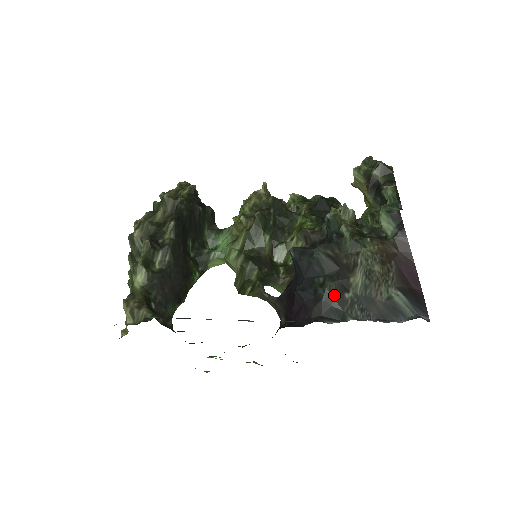
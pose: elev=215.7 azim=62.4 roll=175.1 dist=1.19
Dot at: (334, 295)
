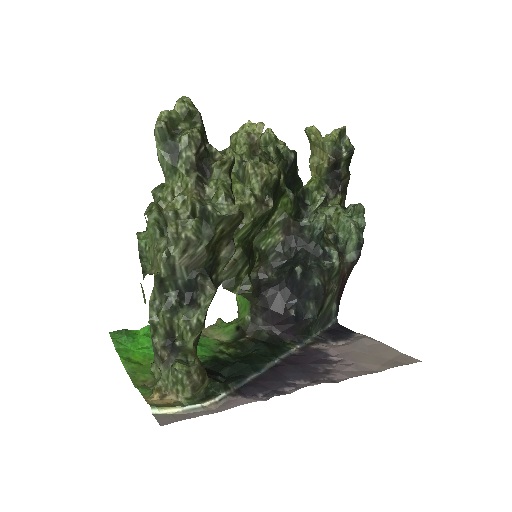
Dot at: (315, 320)
